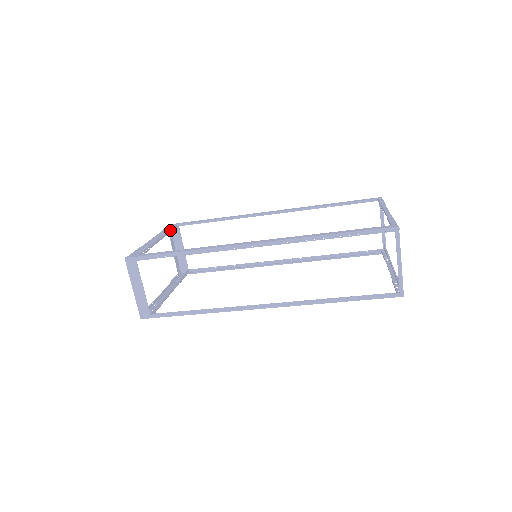
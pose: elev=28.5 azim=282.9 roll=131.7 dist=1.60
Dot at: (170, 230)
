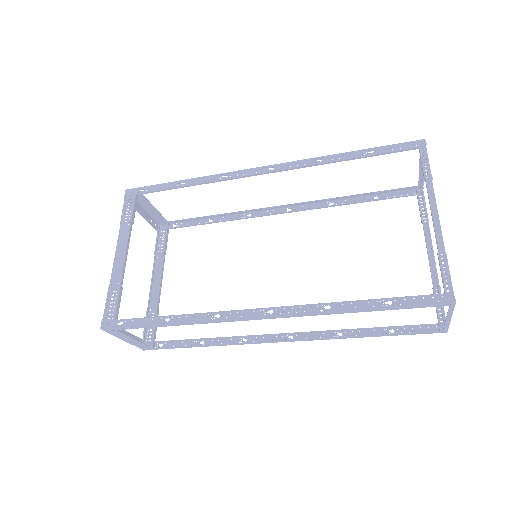
Dot at: (132, 217)
